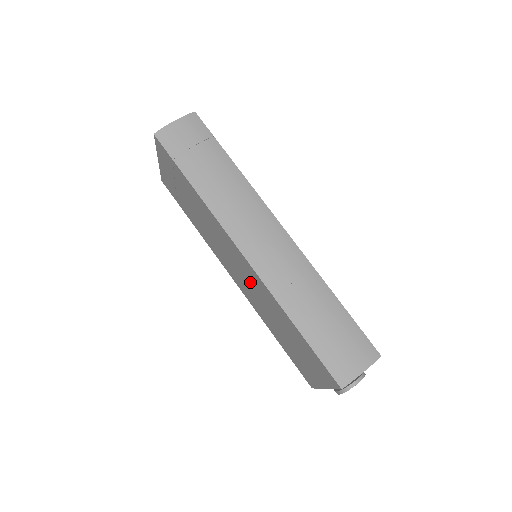
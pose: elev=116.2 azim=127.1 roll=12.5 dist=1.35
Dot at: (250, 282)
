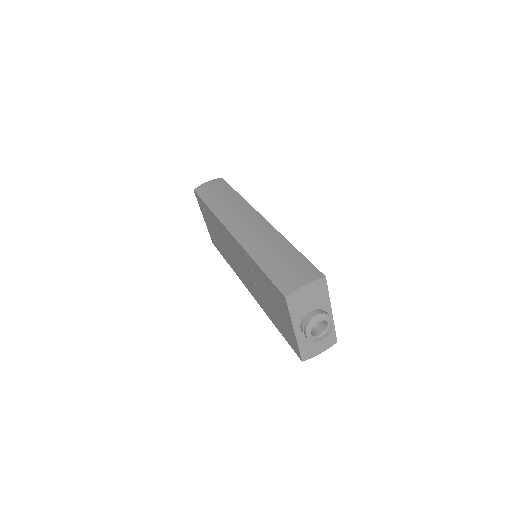
Dot at: (244, 265)
